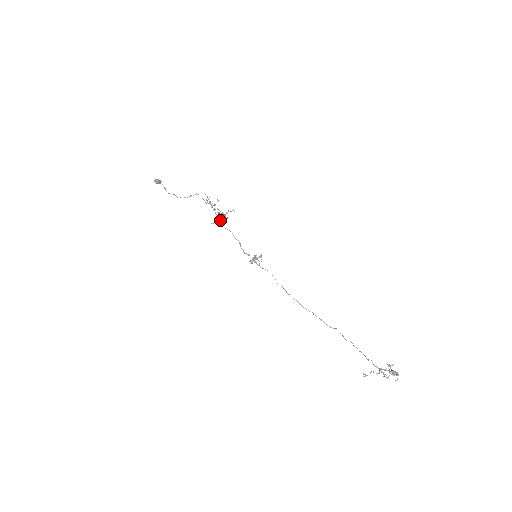
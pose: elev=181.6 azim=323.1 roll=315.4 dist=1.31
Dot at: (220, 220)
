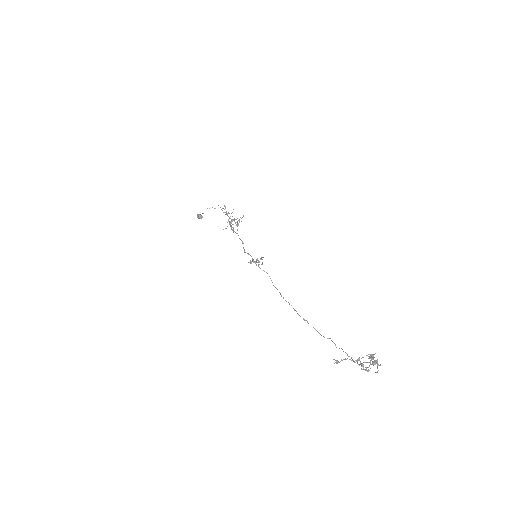
Dot at: (230, 223)
